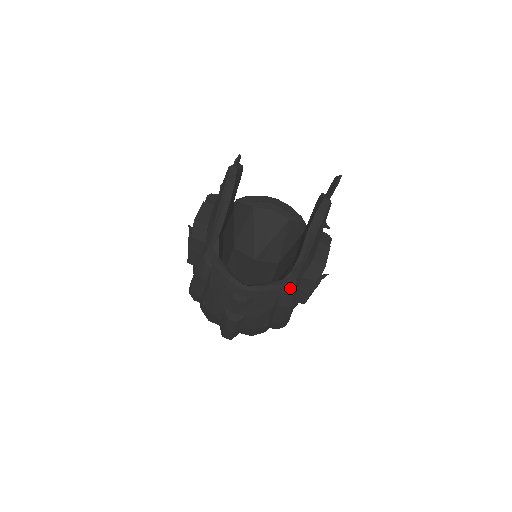
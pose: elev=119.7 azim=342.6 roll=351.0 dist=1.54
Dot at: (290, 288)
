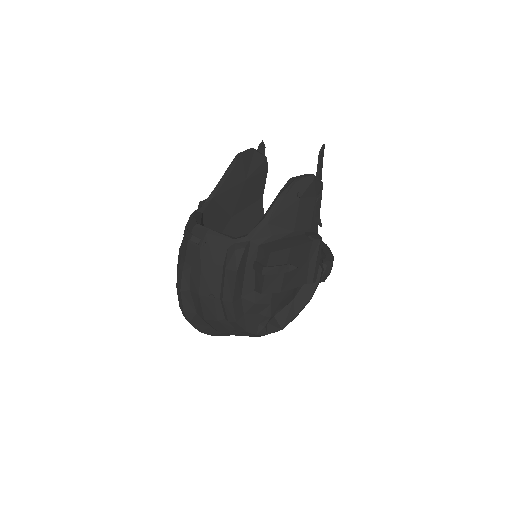
Dot at: (238, 246)
